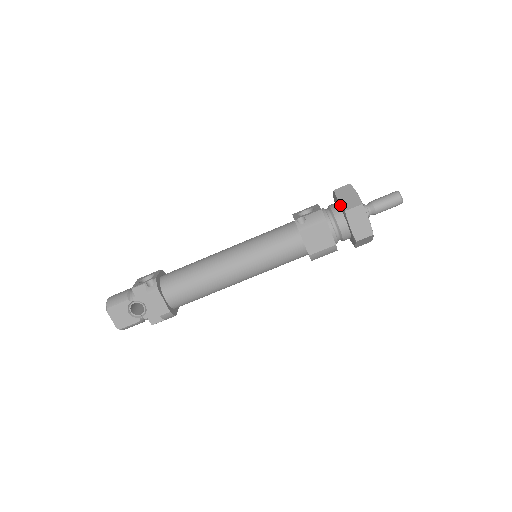
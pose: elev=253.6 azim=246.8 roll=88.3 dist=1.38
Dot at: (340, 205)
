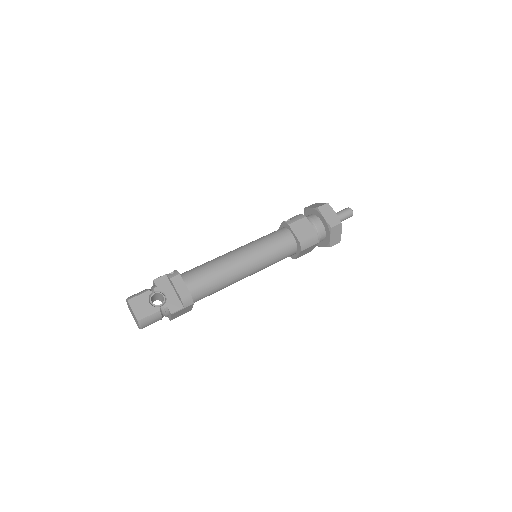
Dot at: (312, 208)
